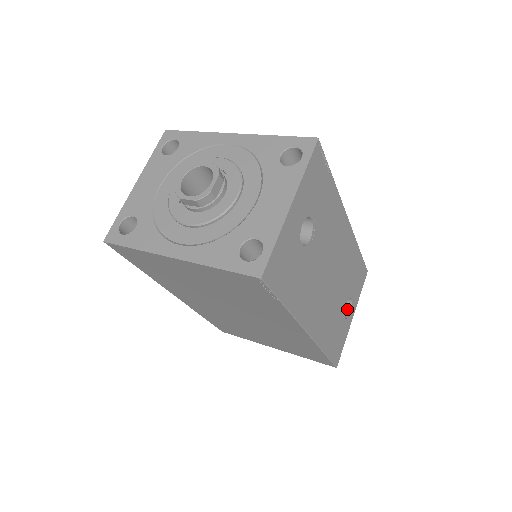
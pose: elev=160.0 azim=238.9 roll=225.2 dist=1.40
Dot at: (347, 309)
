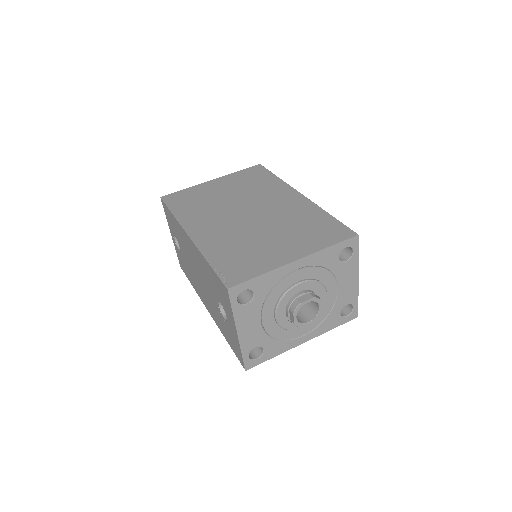
Dot at: occluded
